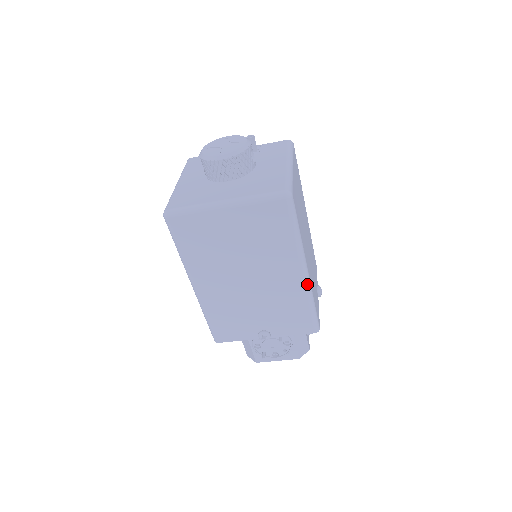
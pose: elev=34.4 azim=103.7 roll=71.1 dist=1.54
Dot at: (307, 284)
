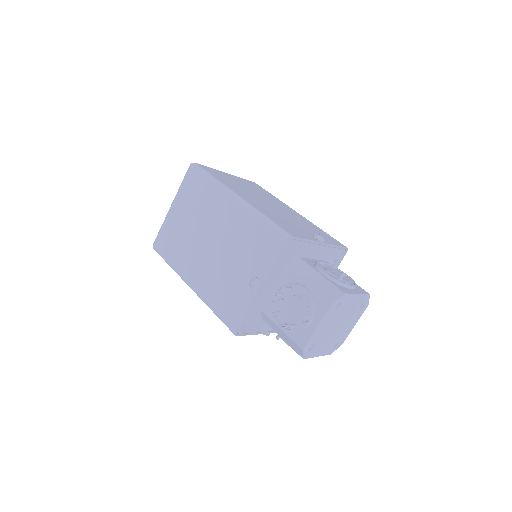
Dot at: (244, 204)
